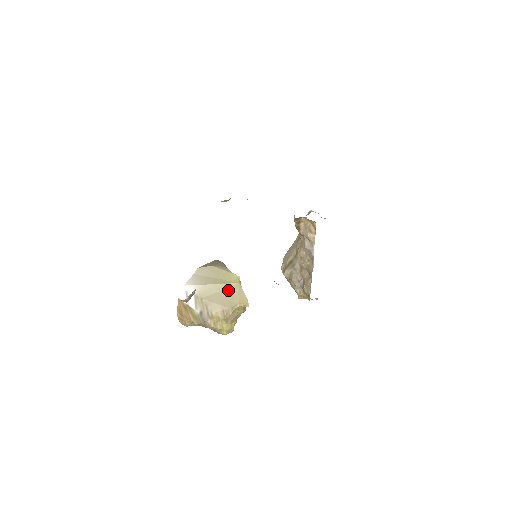
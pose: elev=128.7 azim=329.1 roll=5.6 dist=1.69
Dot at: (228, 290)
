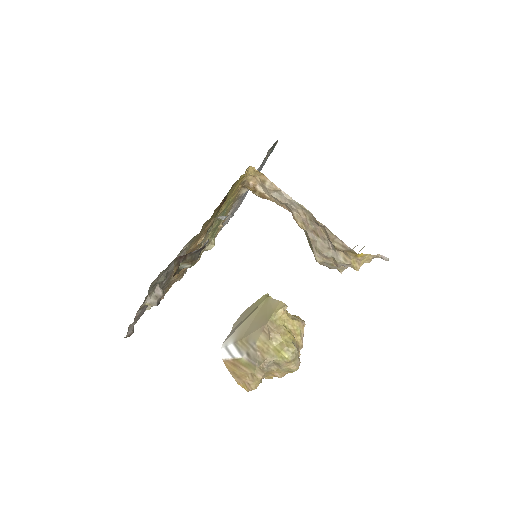
Dot at: (260, 311)
